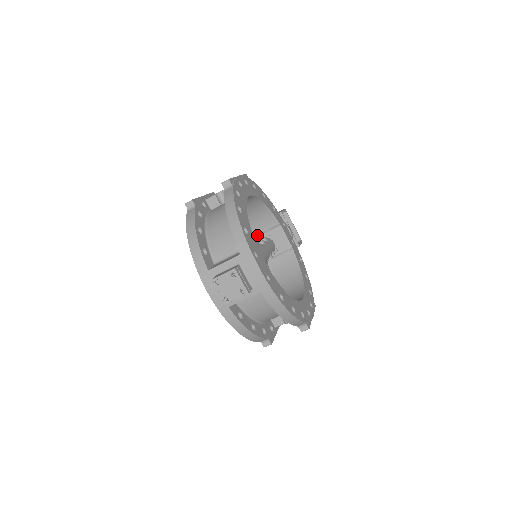
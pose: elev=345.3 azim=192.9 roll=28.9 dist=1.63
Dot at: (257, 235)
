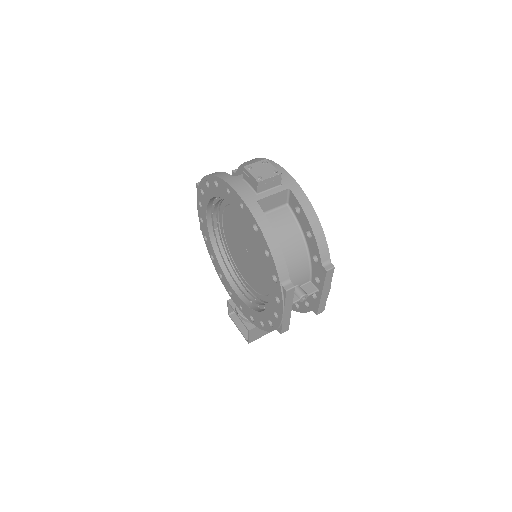
Dot at: occluded
